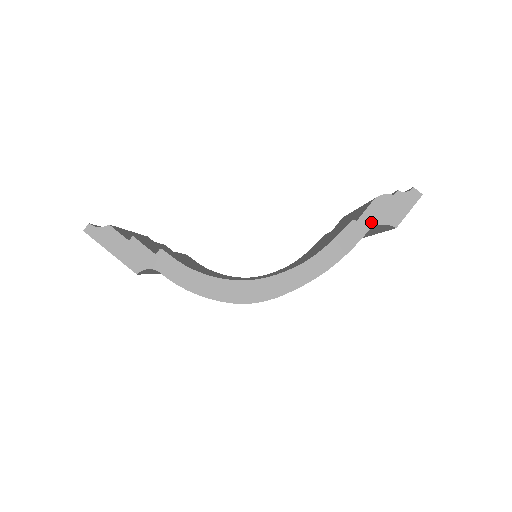
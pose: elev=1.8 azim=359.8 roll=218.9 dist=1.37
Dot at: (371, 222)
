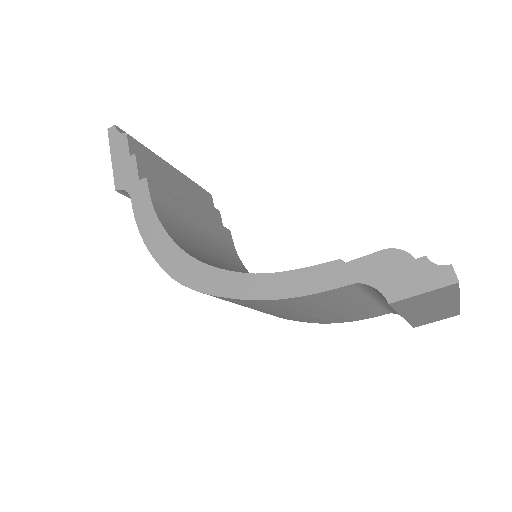
Dot at: (361, 275)
